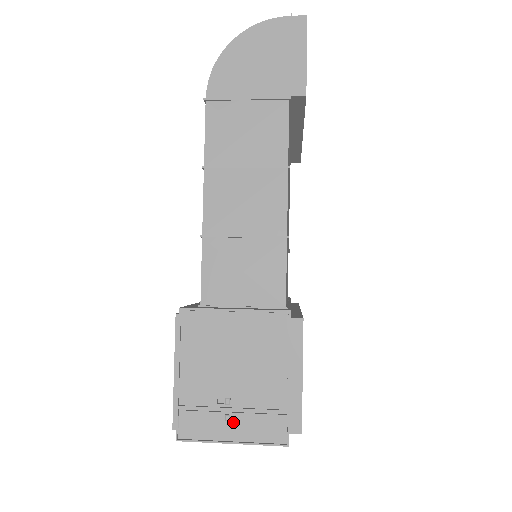
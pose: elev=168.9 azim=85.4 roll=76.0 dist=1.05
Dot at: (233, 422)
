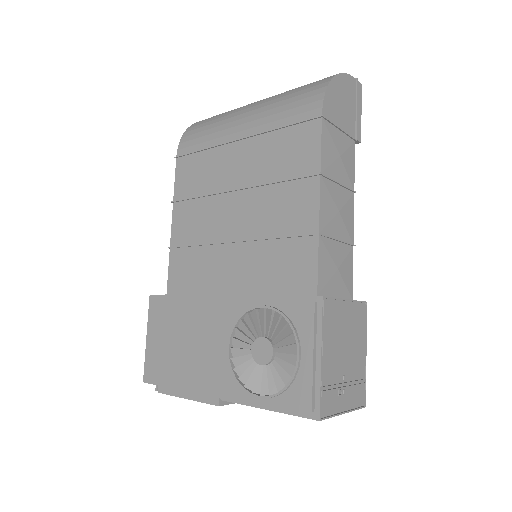
Dot at: (345, 395)
